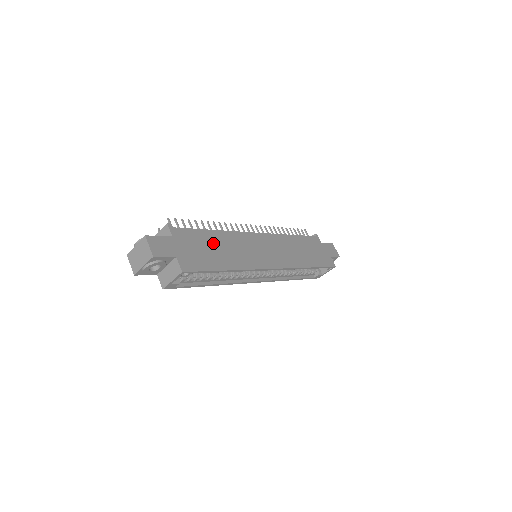
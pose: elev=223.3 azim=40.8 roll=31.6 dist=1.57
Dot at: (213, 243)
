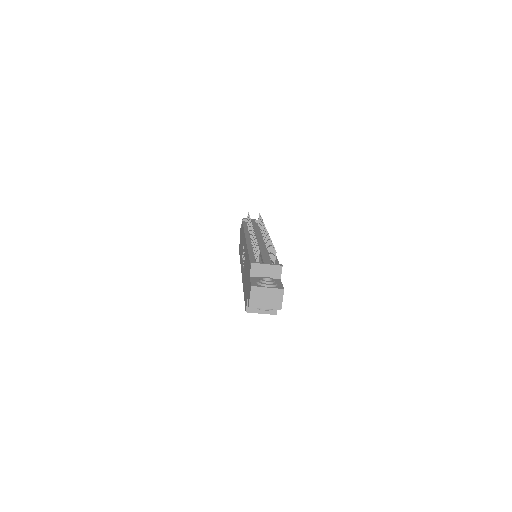
Dot at: occluded
